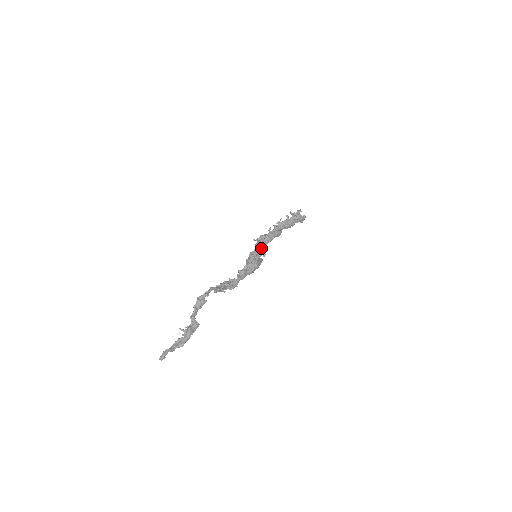
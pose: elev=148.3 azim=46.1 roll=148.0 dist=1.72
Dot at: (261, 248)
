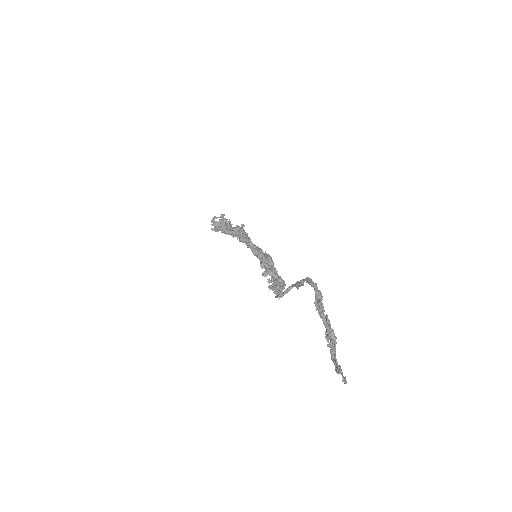
Dot at: (255, 245)
